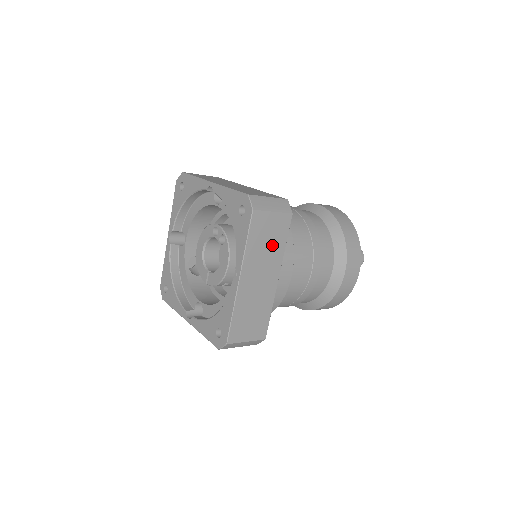
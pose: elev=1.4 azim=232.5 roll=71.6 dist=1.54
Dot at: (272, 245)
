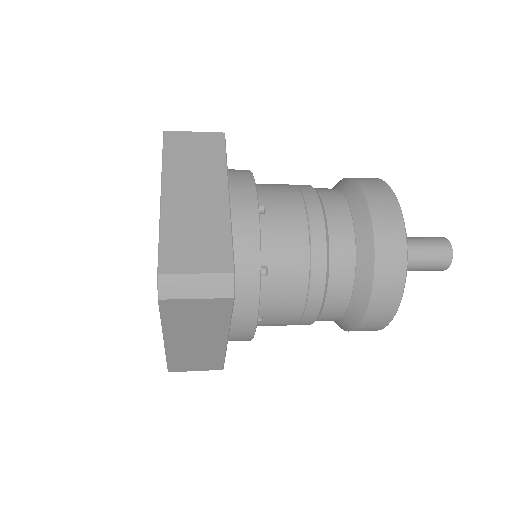
Dot at: (204, 161)
